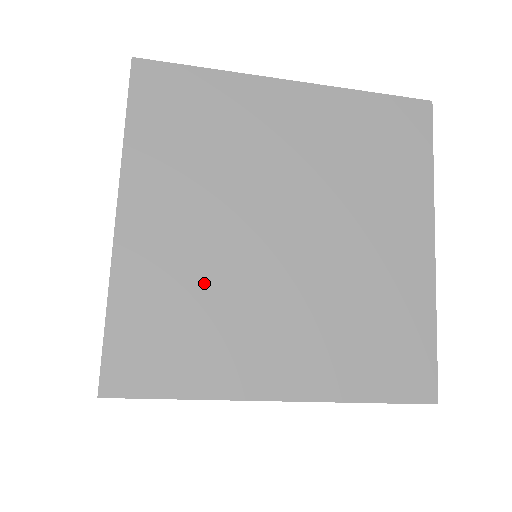
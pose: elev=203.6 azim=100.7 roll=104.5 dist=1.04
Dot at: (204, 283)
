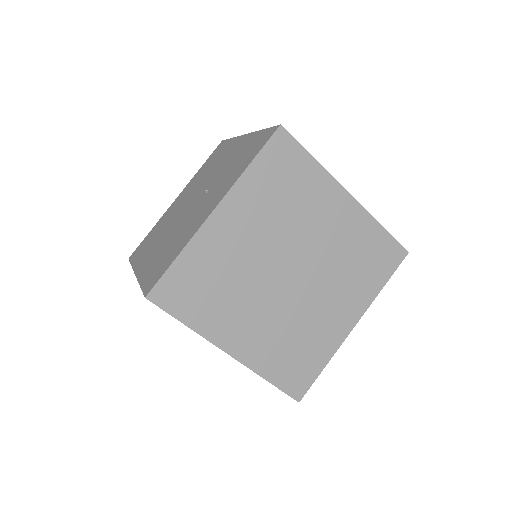
Dot at: (234, 273)
